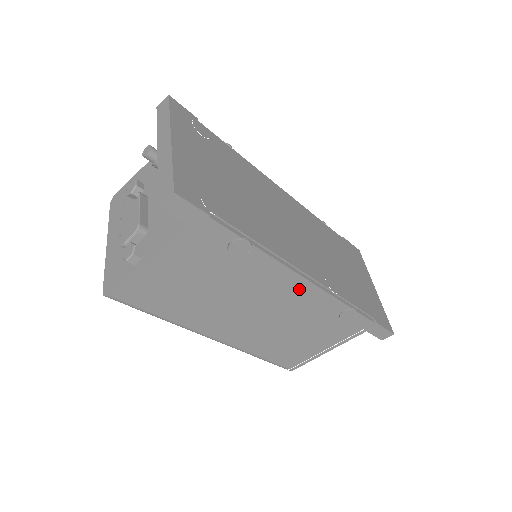
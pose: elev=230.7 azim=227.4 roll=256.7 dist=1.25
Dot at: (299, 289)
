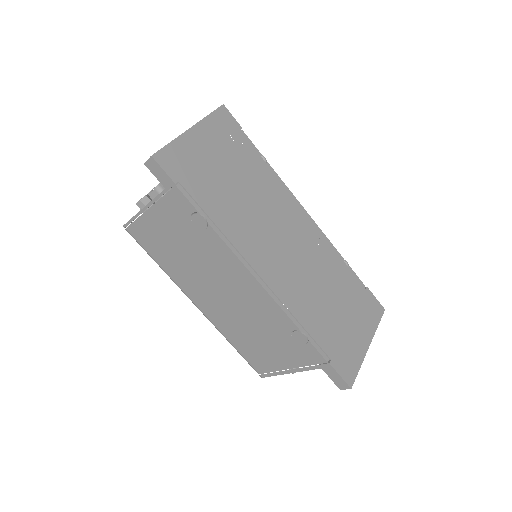
Dot at: (251, 285)
